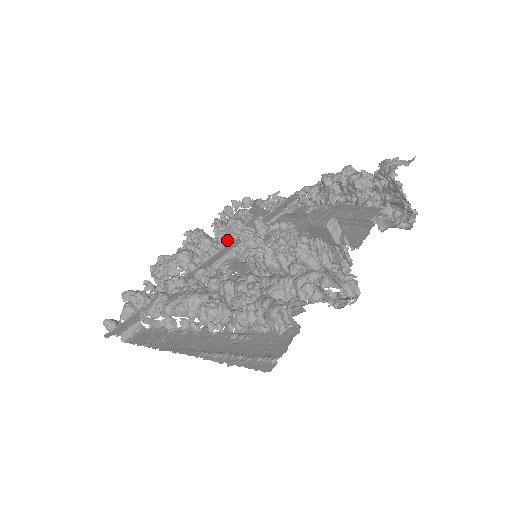
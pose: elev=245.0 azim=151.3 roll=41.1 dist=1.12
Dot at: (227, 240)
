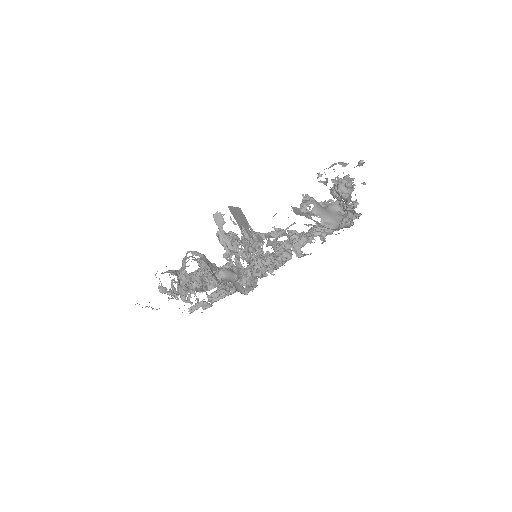
Dot at: occluded
